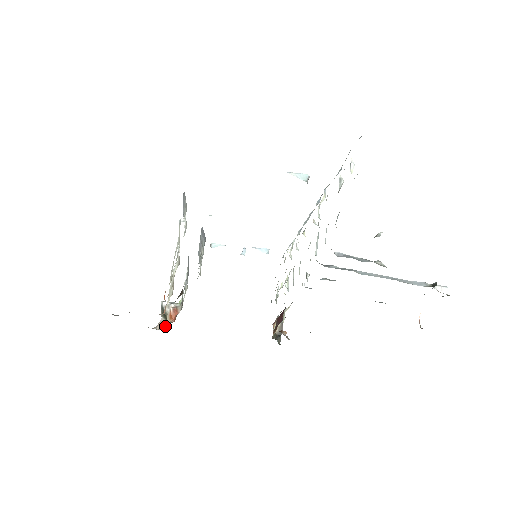
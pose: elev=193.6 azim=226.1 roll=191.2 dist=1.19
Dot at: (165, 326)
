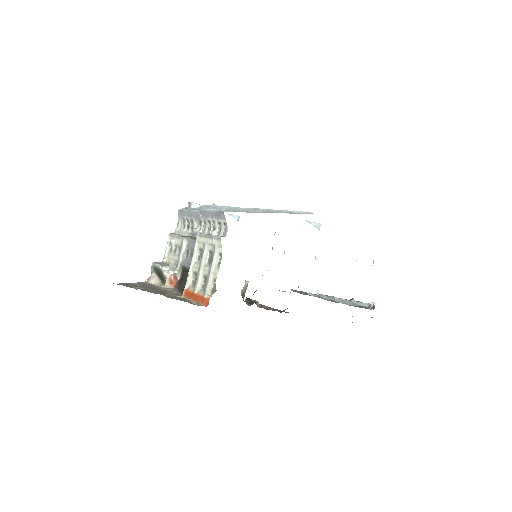
Dot at: (158, 282)
